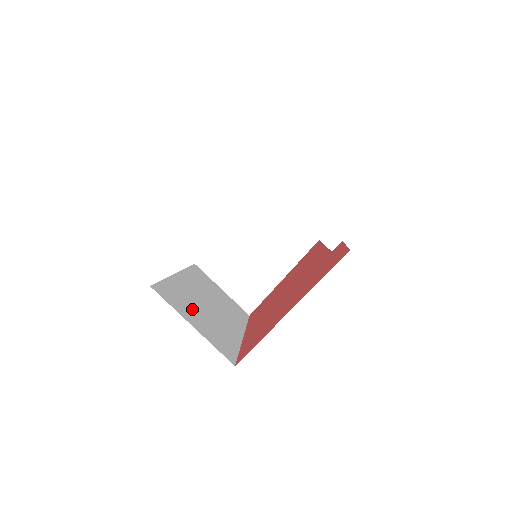
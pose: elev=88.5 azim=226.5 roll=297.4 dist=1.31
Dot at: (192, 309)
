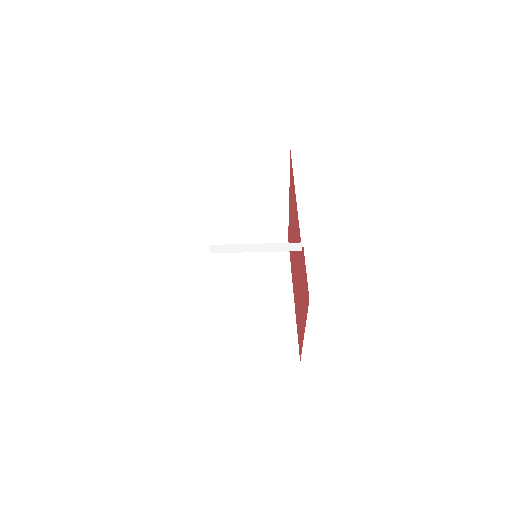
Dot at: (250, 336)
